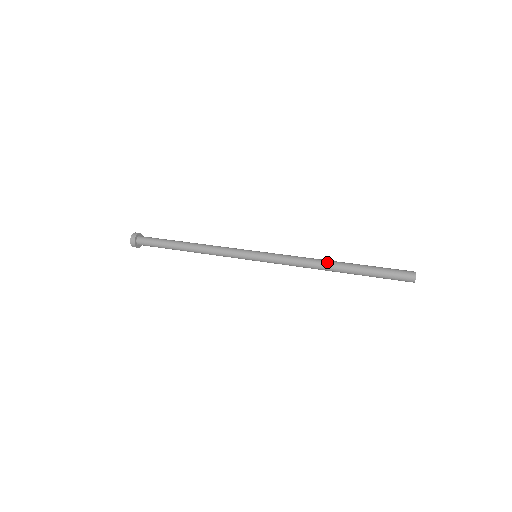
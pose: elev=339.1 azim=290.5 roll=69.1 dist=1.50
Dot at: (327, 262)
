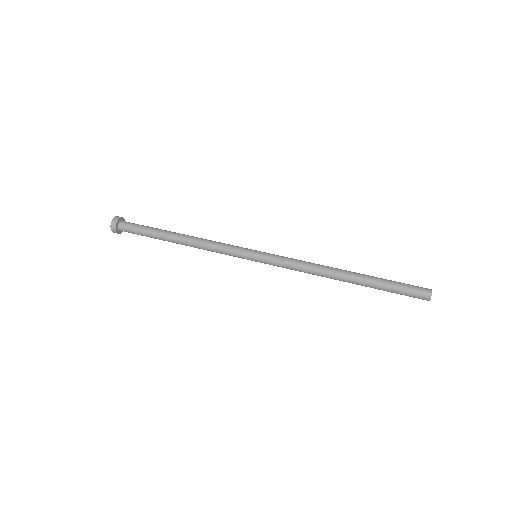
Dot at: (335, 273)
